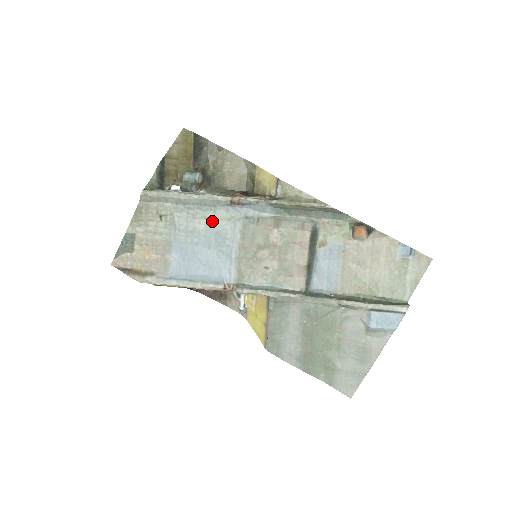
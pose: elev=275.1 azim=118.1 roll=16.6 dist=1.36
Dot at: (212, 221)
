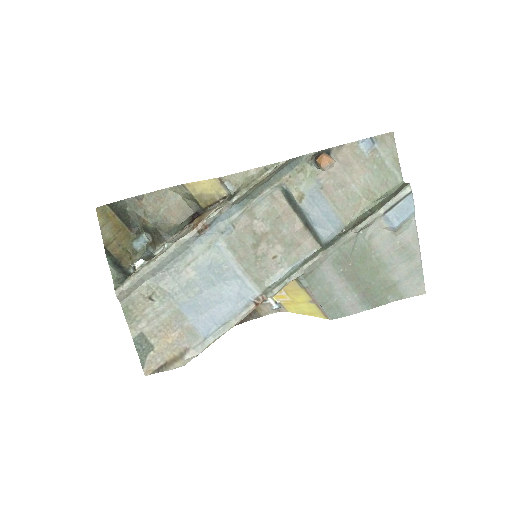
Dot at: (196, 262)
